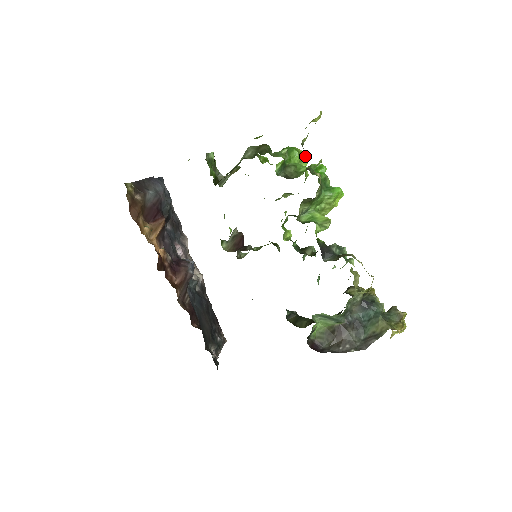
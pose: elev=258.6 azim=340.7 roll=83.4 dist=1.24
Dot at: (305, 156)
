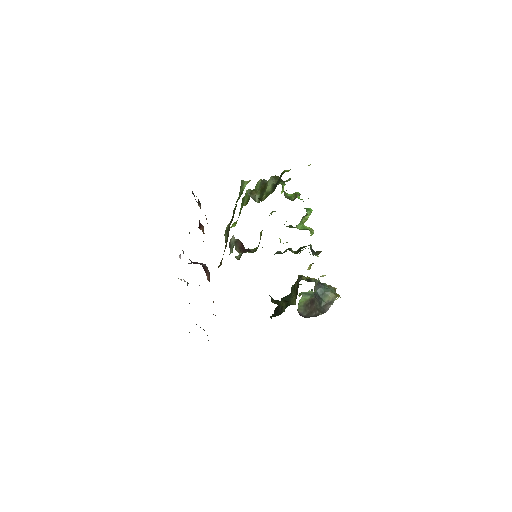
Dot at: occluded
